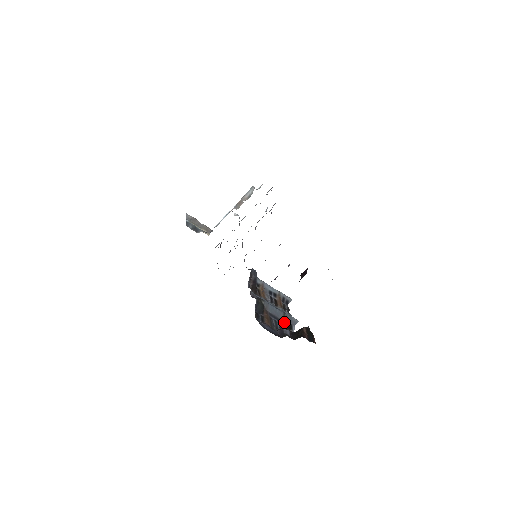
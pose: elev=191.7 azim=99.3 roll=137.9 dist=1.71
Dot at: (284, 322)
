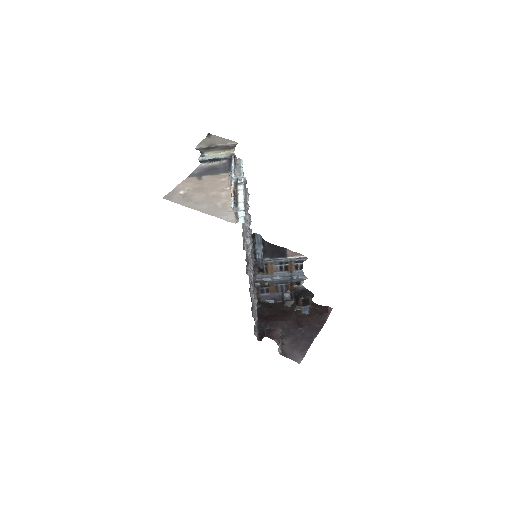
Dot at: (291, 284)
